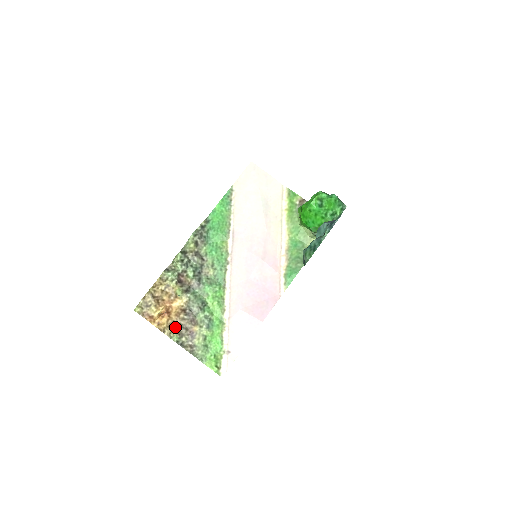
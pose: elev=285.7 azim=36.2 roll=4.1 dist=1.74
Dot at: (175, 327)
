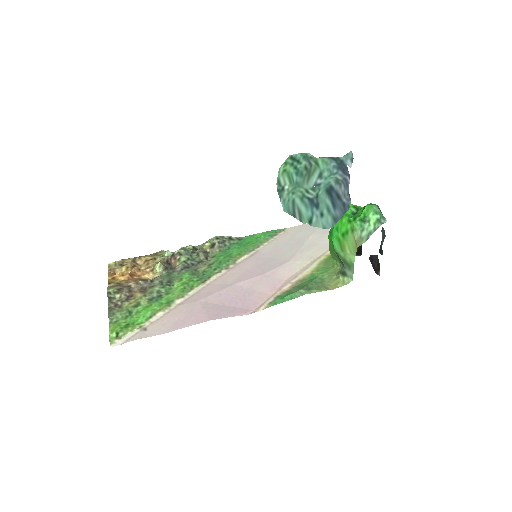
Dot at: (123, 285)
